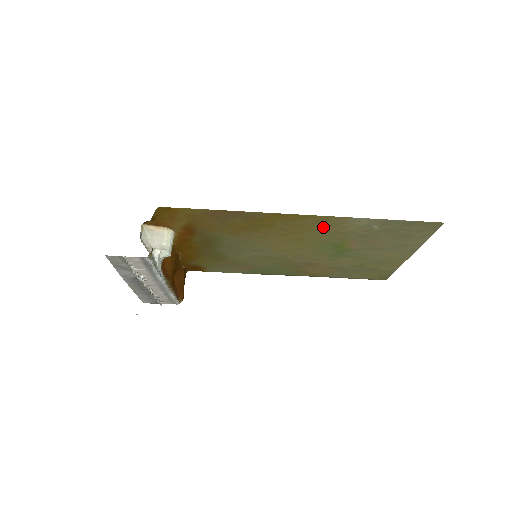
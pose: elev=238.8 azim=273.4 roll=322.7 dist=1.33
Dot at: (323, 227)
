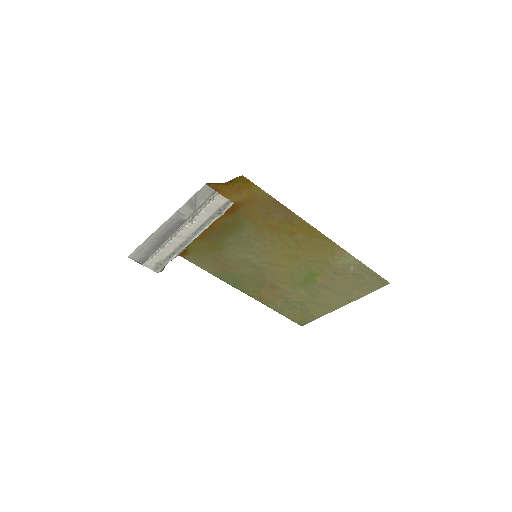
Dot at: (323, 252)
